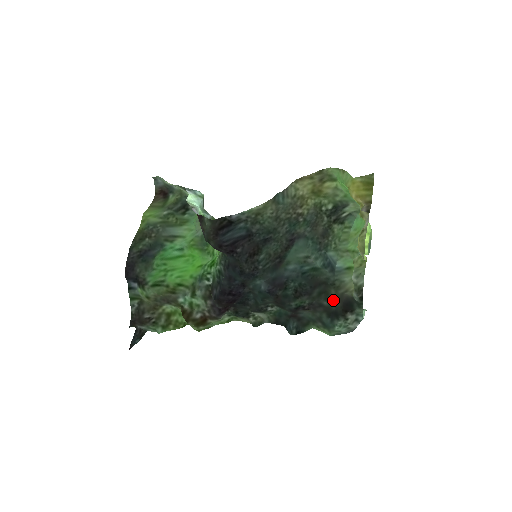
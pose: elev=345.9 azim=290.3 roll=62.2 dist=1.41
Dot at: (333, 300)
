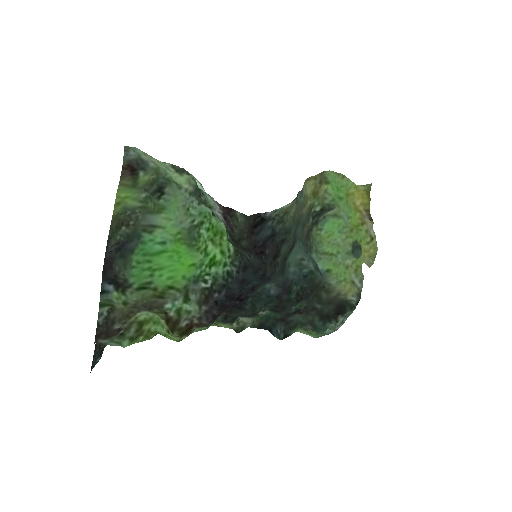
Dot at: (326, 303)
